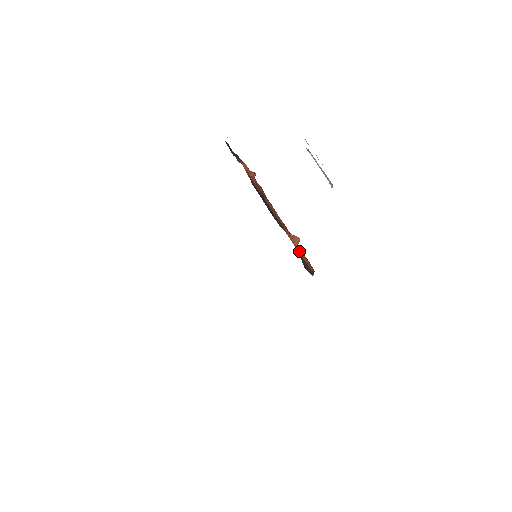
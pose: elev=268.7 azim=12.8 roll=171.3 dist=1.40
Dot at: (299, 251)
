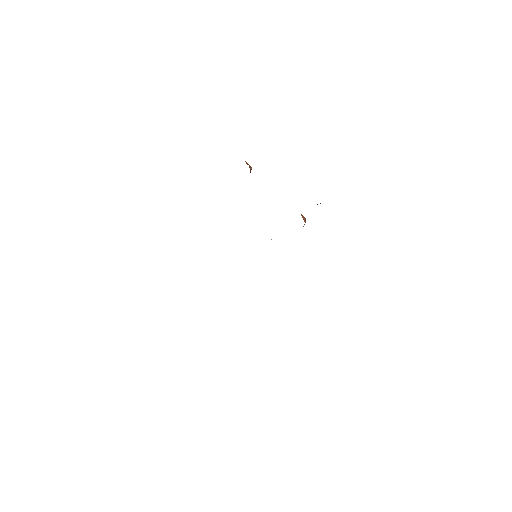
Dot at: occluded
